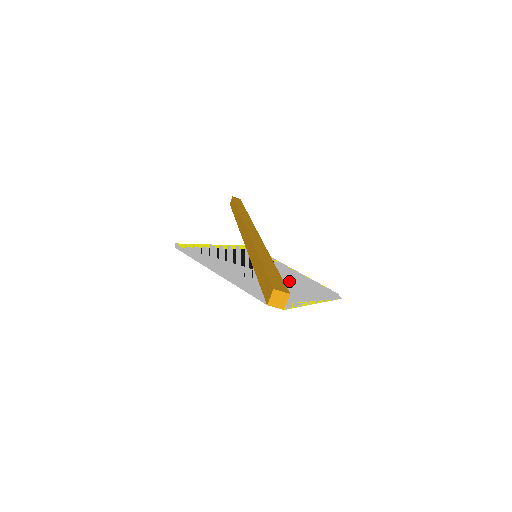
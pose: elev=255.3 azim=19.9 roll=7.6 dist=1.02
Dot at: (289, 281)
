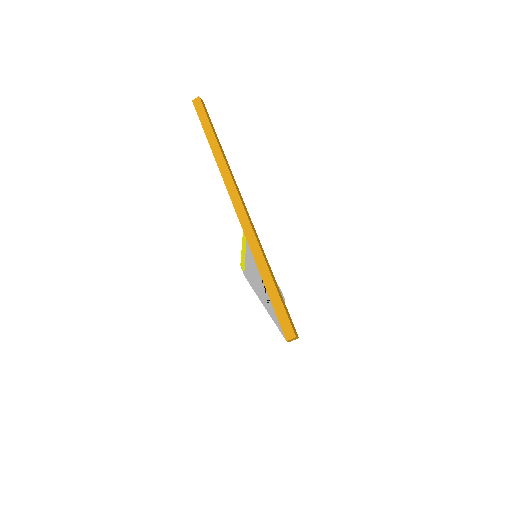
Dot at: occluded
